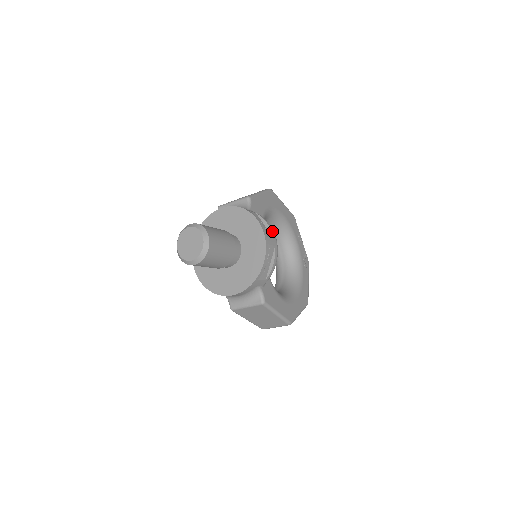
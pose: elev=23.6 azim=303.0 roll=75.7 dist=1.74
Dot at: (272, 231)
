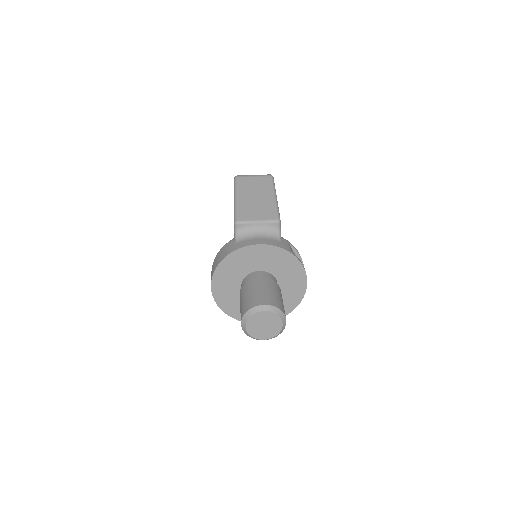
Dot at: occluded
